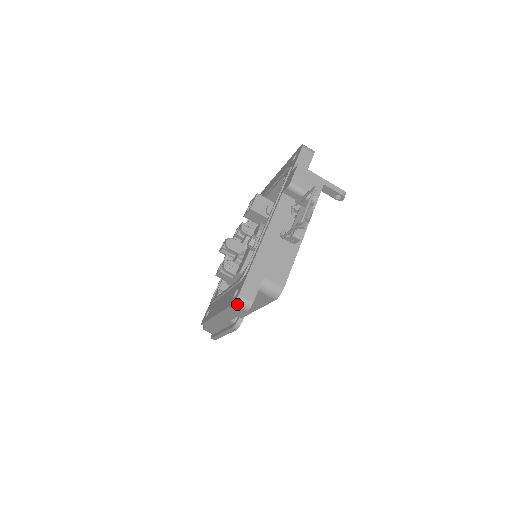
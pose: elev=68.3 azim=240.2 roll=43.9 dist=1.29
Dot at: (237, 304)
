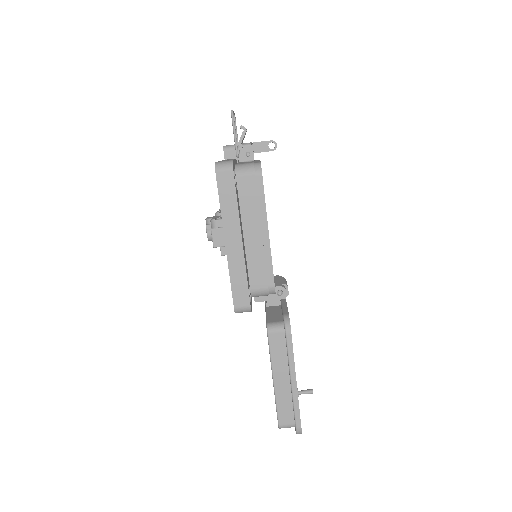
Dot at: (219, 169)
